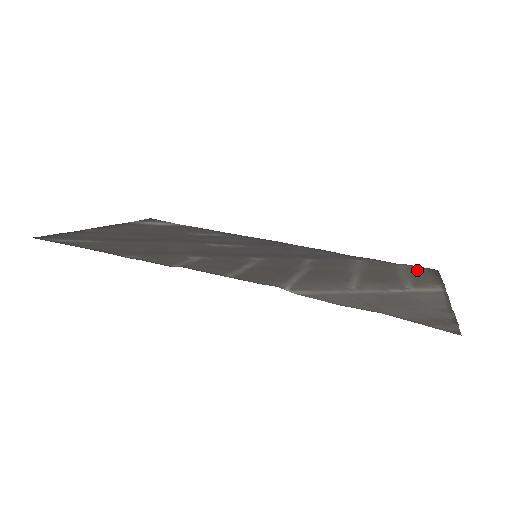
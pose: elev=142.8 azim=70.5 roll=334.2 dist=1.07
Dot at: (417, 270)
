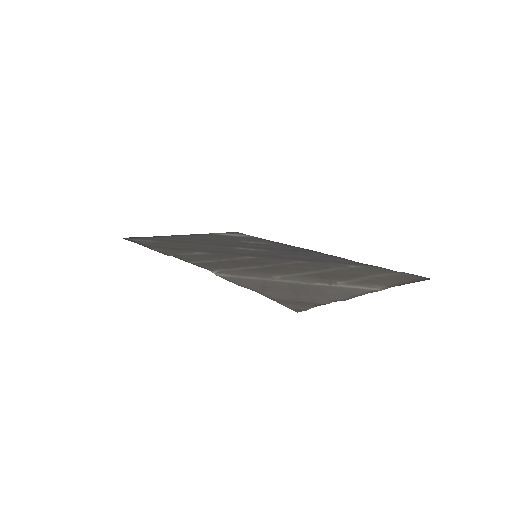
Dot at: (401, 276)
